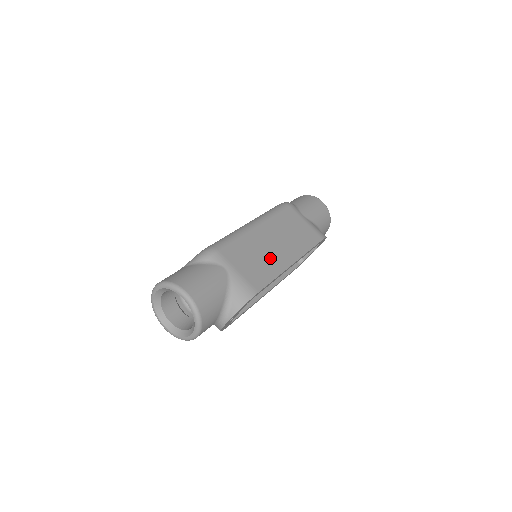
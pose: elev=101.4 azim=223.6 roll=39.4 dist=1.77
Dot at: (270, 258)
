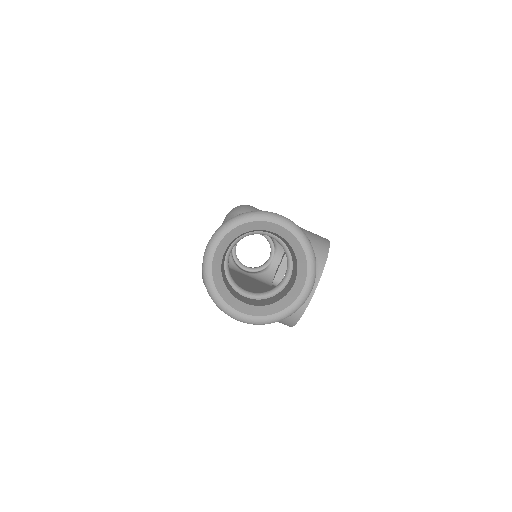
Dot at: occluded
